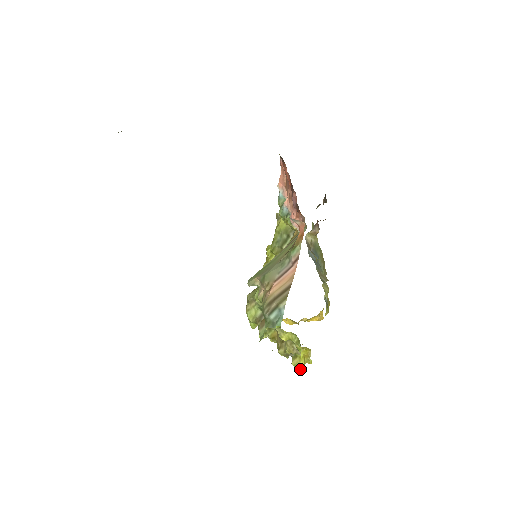
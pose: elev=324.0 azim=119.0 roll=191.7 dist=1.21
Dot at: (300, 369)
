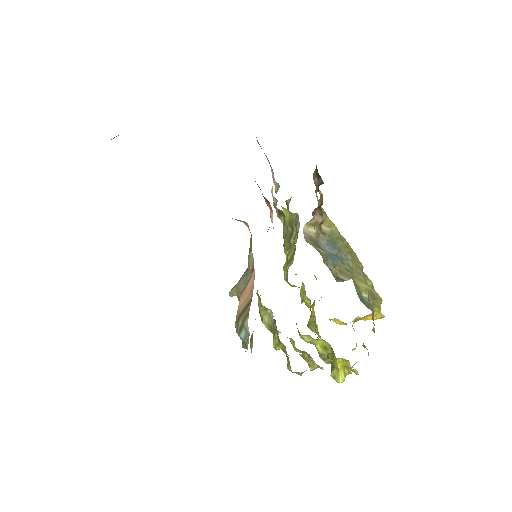
Dot at: (339, 382)
